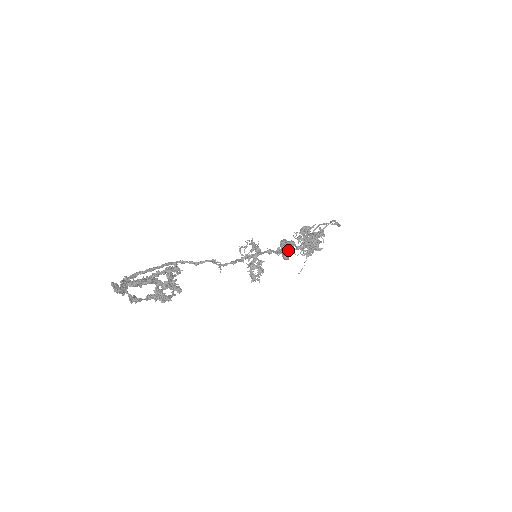
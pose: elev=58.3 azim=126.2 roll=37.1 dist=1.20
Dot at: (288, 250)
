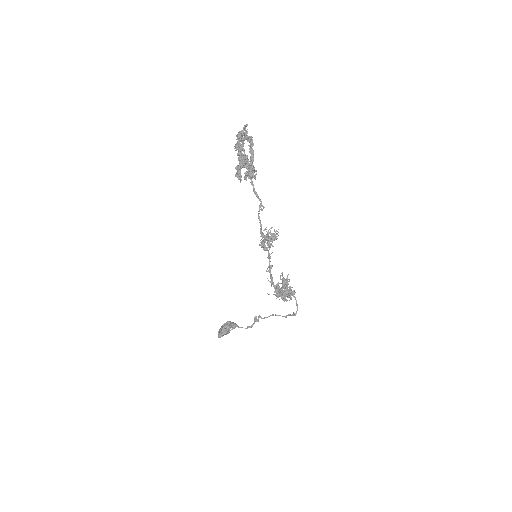
Dot at: occluded
